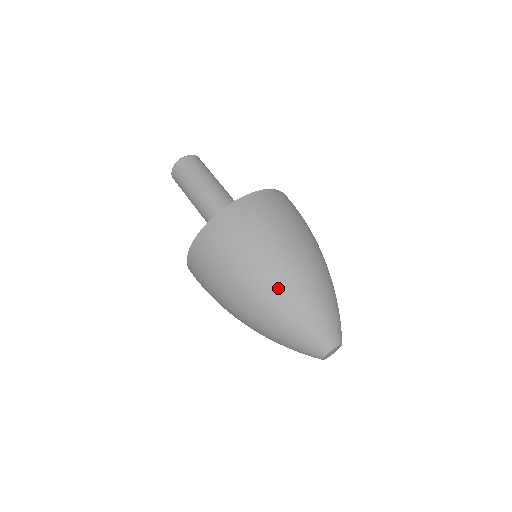
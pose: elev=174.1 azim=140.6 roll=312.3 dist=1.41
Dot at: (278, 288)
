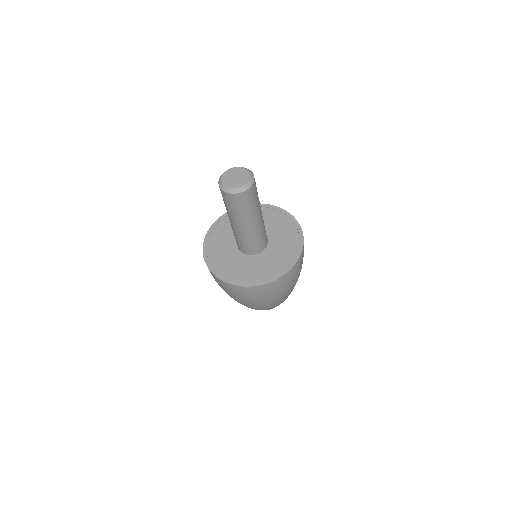
Dot at: occluded
